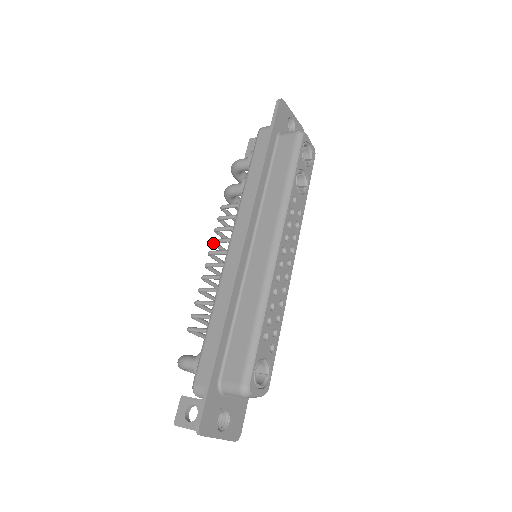
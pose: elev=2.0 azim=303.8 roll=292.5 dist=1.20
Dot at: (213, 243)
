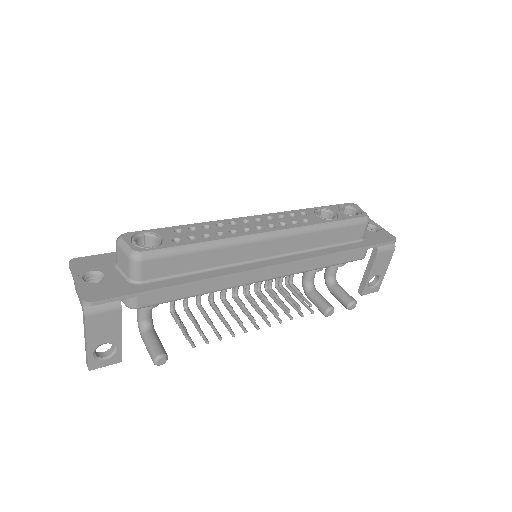
Dot at: (255, 290)
